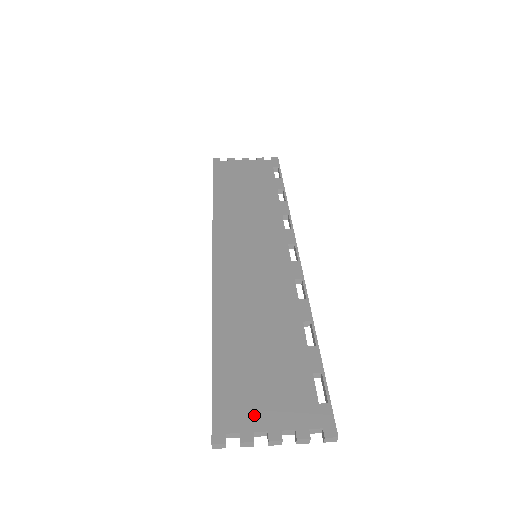
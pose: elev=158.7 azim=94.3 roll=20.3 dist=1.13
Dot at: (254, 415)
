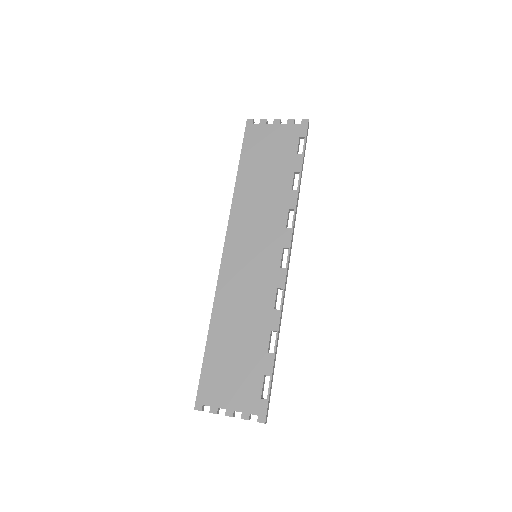
Dot at: (221, 397)
